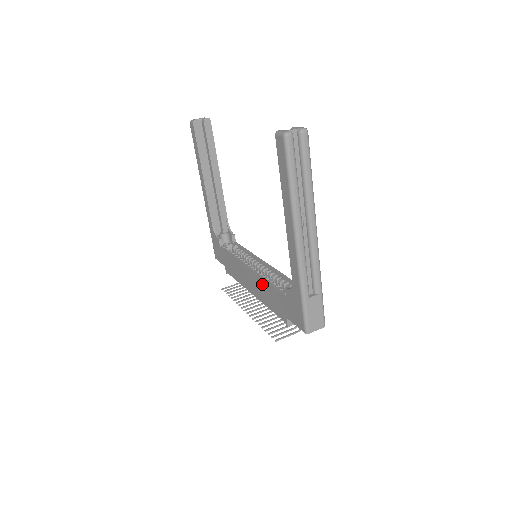
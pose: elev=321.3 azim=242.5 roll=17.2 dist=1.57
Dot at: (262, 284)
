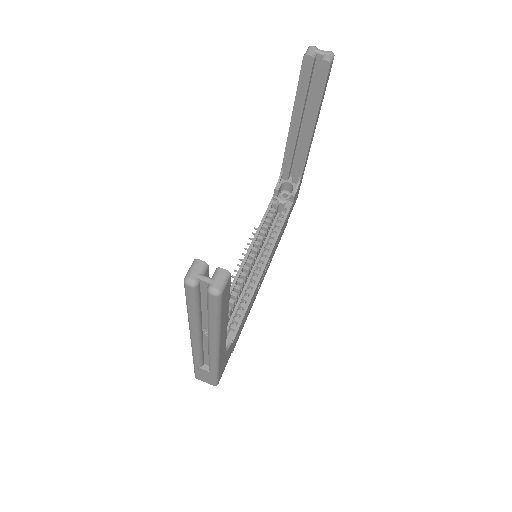
Dot at: occluded
